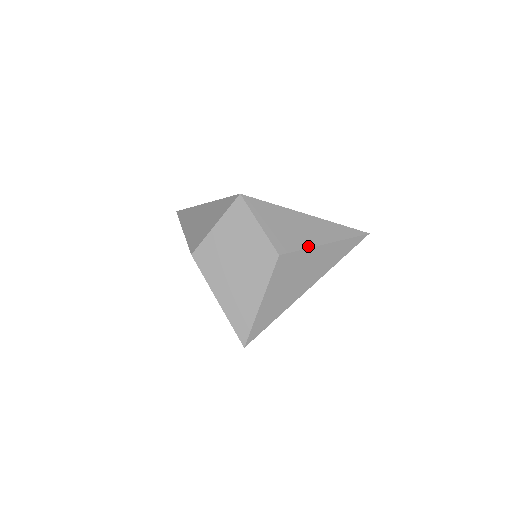
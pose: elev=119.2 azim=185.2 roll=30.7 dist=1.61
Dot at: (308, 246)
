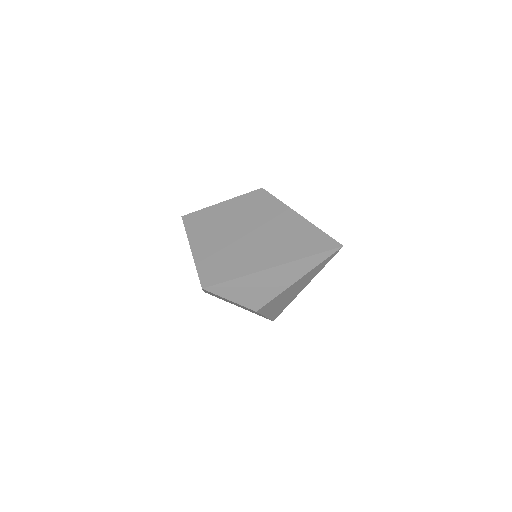
Dot at: (279, 293)
